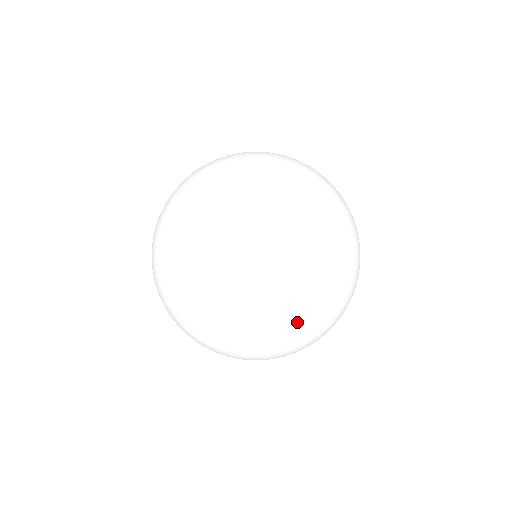
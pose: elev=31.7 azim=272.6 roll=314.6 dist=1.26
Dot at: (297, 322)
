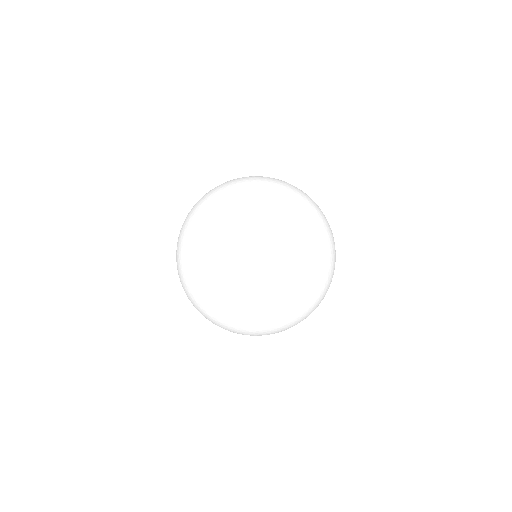
Dot at: occluded
